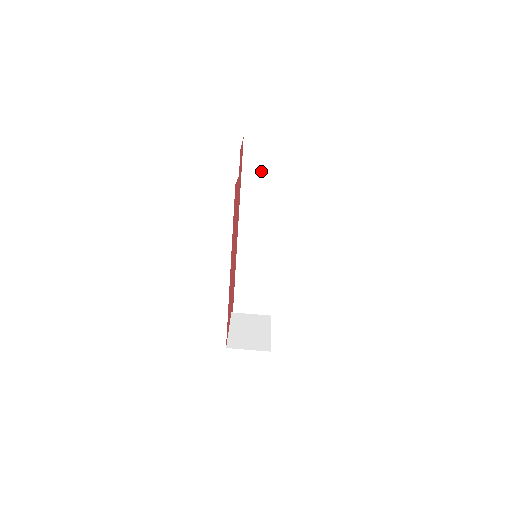
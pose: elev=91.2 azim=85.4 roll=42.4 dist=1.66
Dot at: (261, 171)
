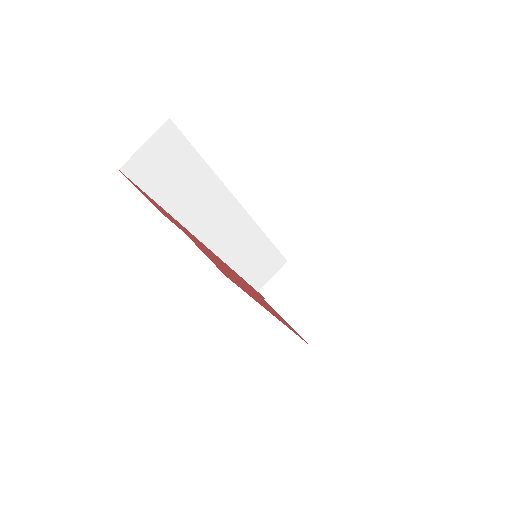
Dot at: (172, 176)
